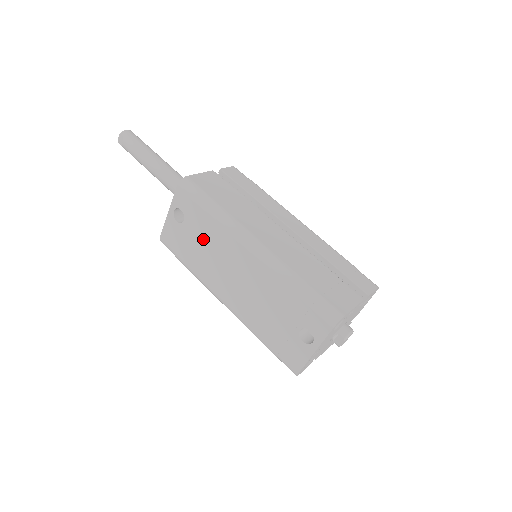
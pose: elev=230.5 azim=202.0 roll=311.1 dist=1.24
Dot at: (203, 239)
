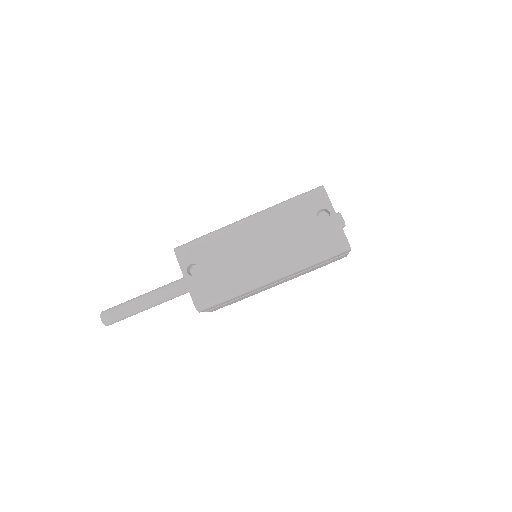
Dot at: (220, 258)
